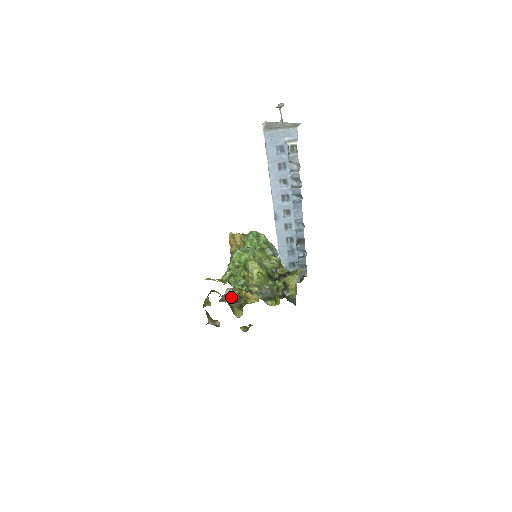
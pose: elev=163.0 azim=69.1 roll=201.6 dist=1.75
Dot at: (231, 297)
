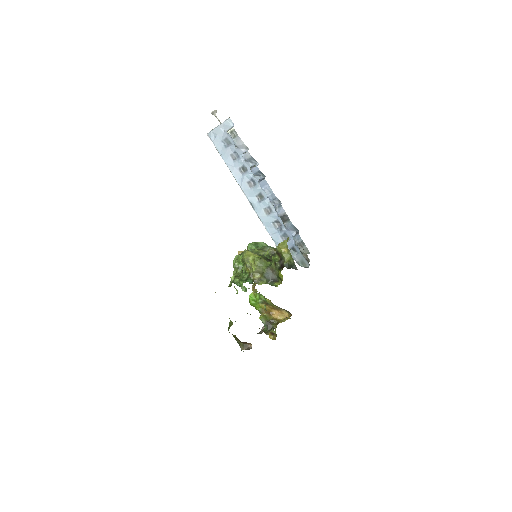
Dot at: occluded
